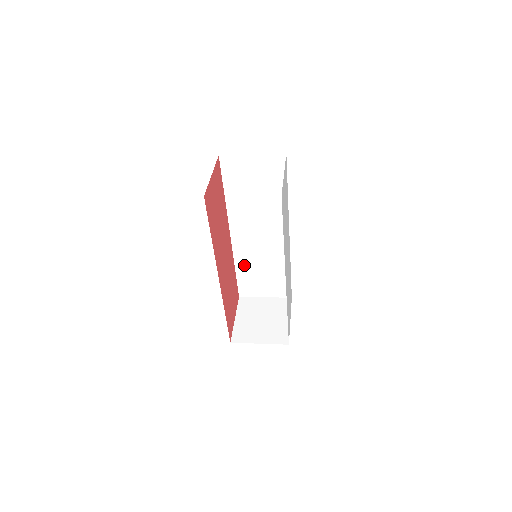
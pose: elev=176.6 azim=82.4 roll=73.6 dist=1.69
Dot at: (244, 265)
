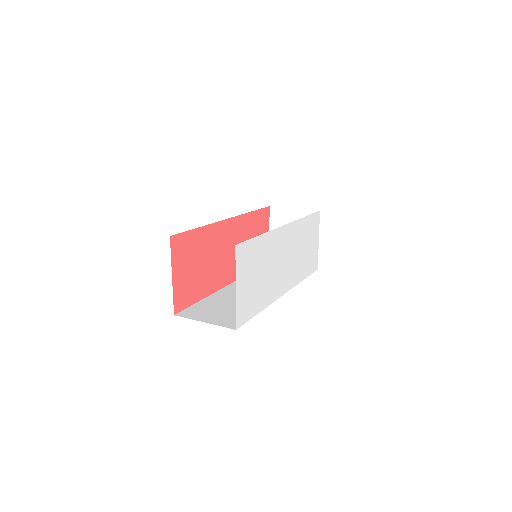
Dot at: occluded
